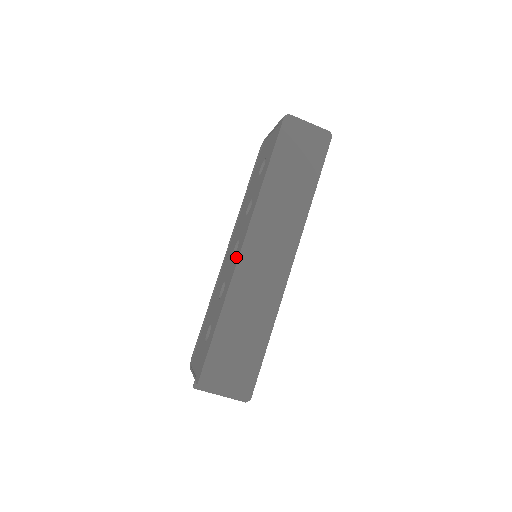
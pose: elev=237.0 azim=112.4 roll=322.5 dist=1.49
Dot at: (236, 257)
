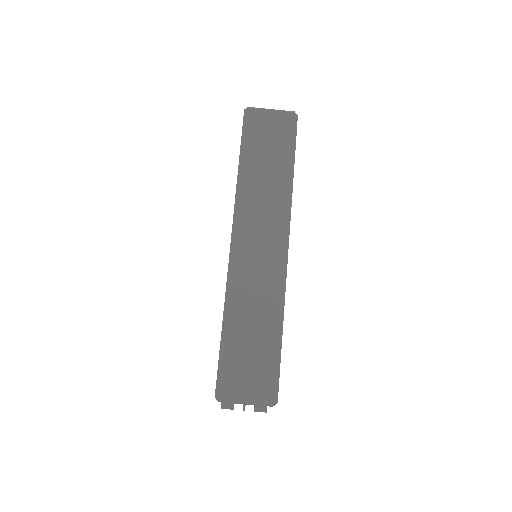
Dot at: occluded
